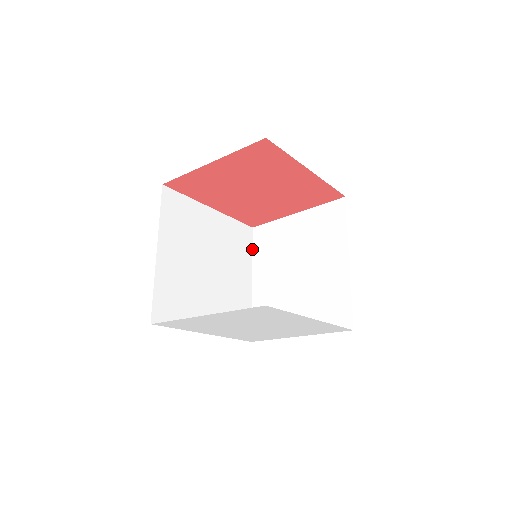
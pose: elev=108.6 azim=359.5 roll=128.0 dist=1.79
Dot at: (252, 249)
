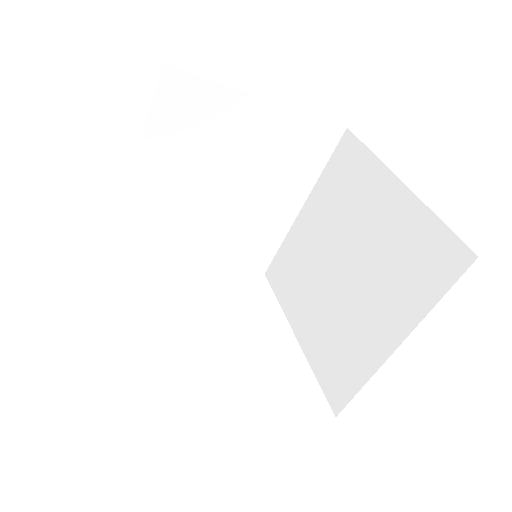
Dot at: (149, 110)
